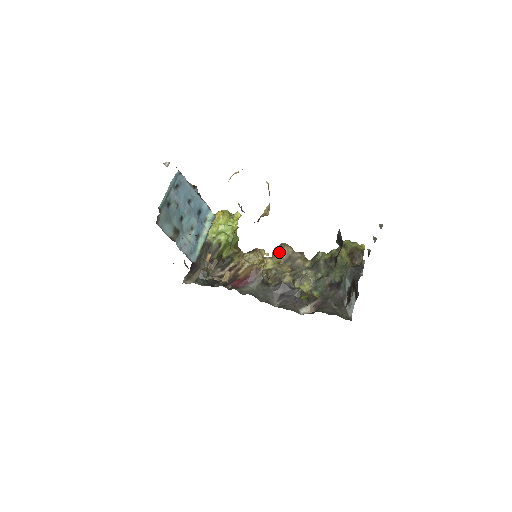
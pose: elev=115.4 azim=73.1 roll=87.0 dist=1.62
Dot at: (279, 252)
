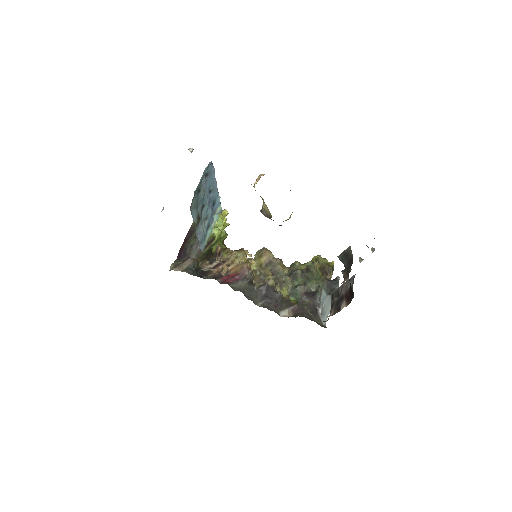
Dot at: (261, 255)
